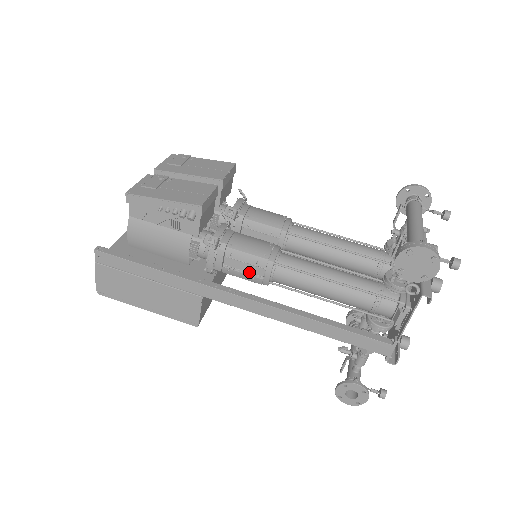
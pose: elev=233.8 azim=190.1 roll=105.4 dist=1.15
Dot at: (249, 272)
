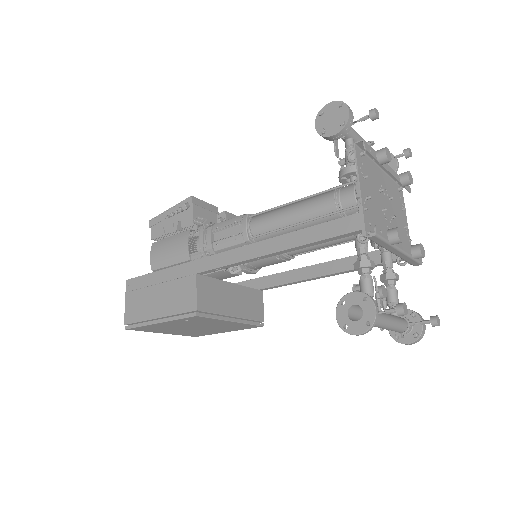
Dot at: (232, 235)
